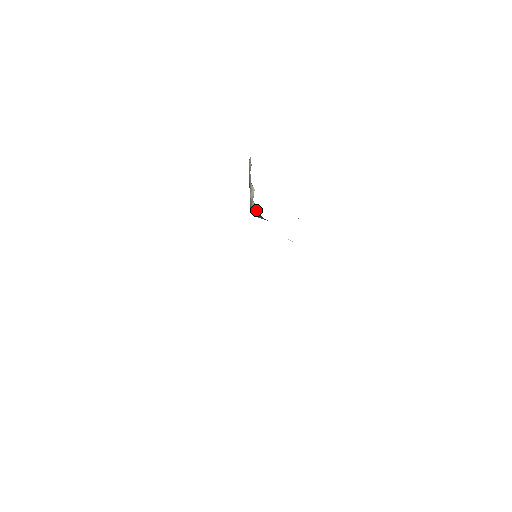
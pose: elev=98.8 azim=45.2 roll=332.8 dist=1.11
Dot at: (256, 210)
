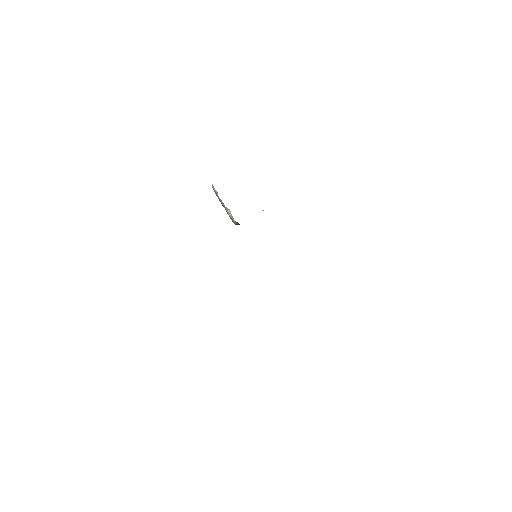
Dot at: (239, 224)
